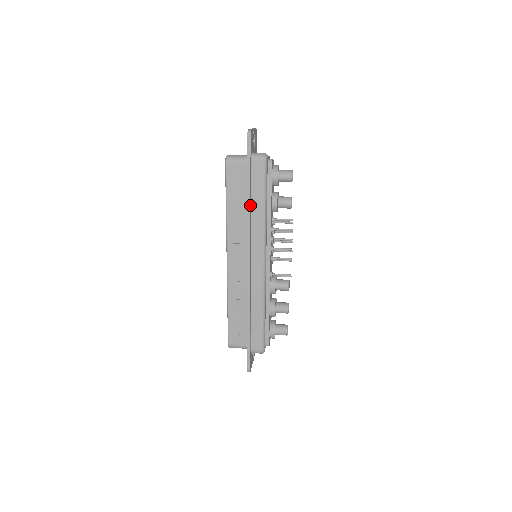
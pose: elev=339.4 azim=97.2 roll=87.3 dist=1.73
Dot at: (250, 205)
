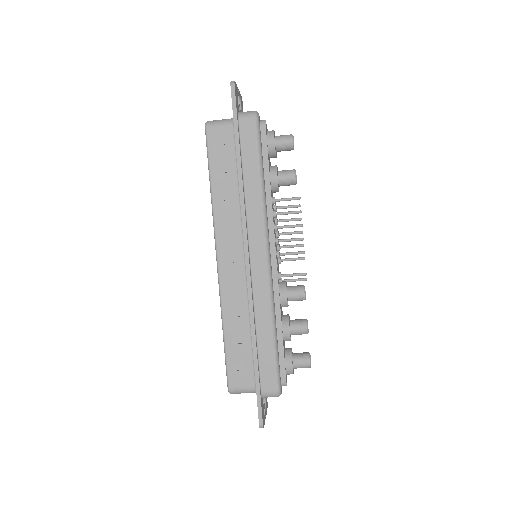
Dot at: (242, 177)
